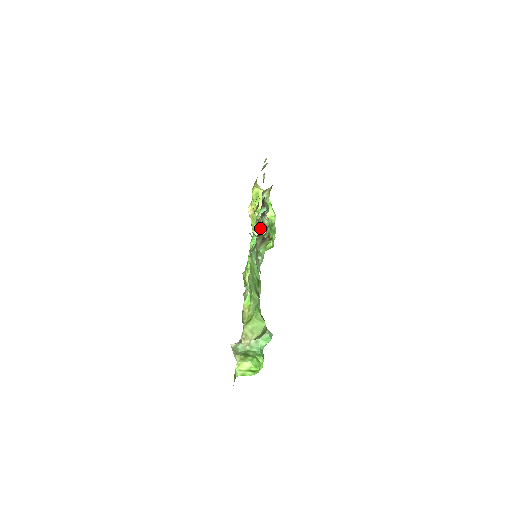
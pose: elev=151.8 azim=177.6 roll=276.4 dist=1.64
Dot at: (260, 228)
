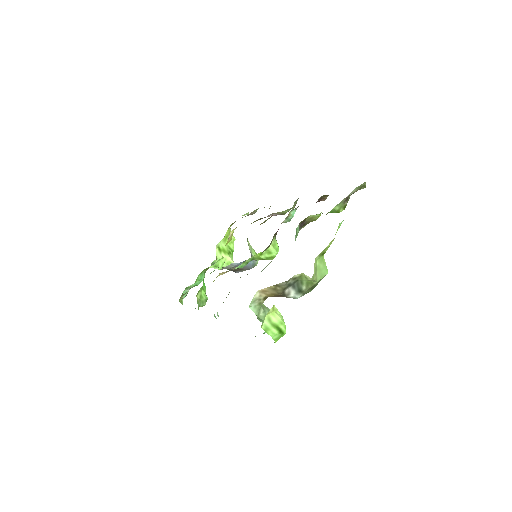
Dot at: (278, 229)
